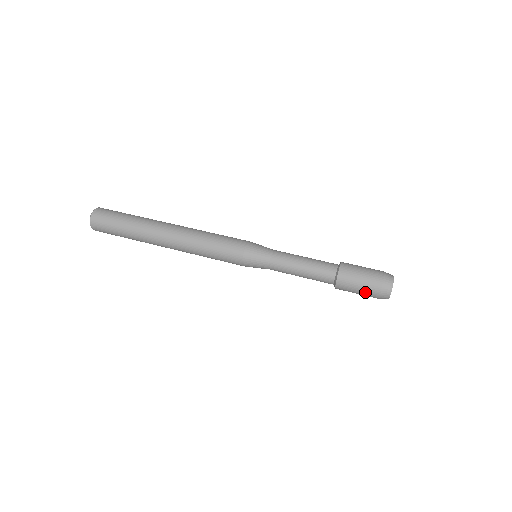
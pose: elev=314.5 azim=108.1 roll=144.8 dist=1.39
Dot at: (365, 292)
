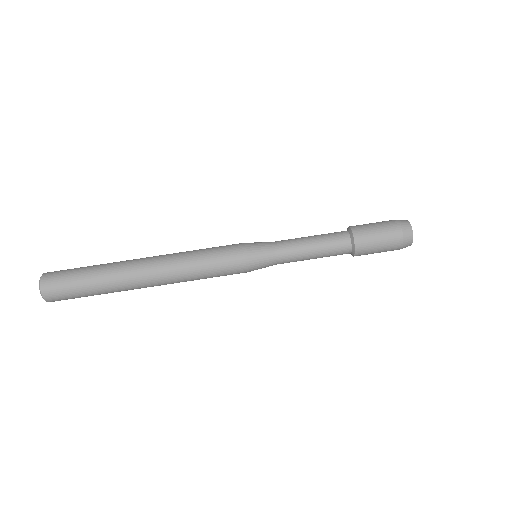
Dot at: occluded
